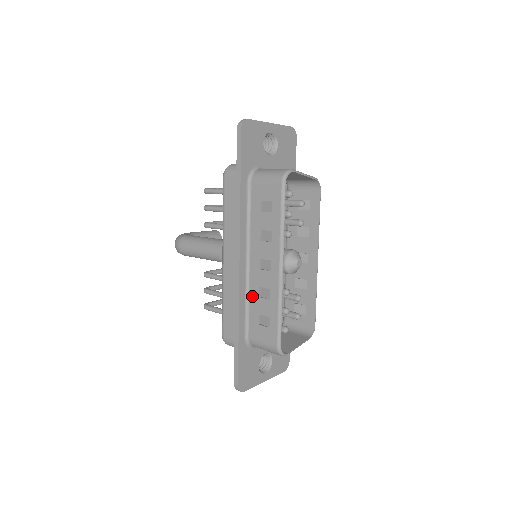
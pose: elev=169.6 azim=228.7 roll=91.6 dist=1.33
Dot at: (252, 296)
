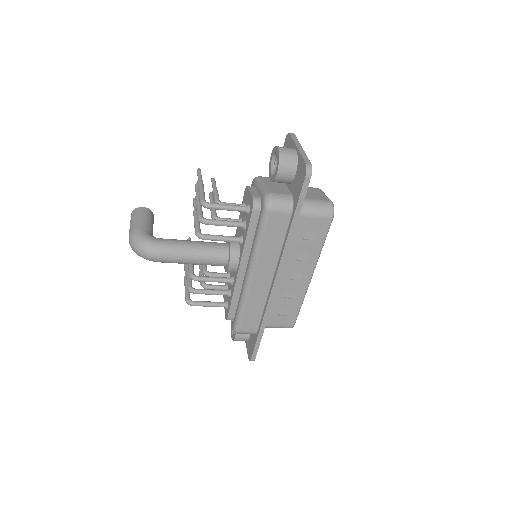
Dot at: (276, 298)
